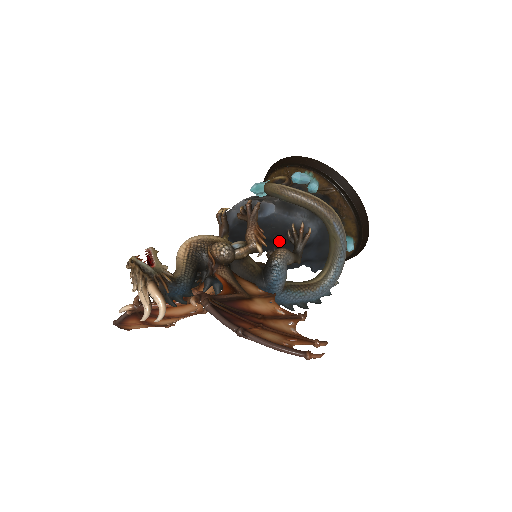
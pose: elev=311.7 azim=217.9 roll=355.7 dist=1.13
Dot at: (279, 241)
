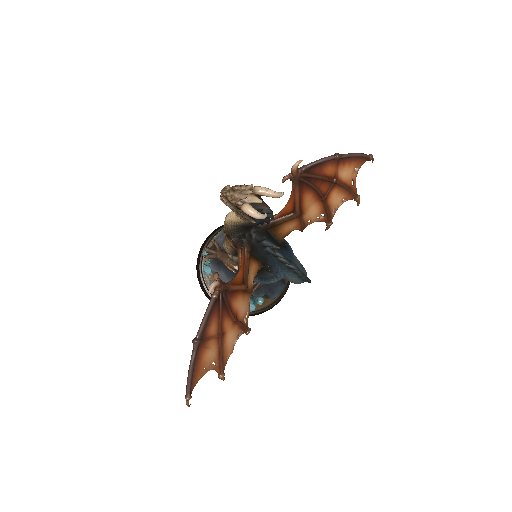
Dot at: occluded
